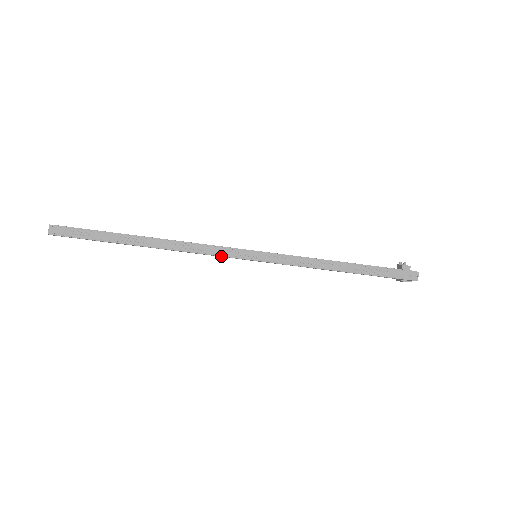
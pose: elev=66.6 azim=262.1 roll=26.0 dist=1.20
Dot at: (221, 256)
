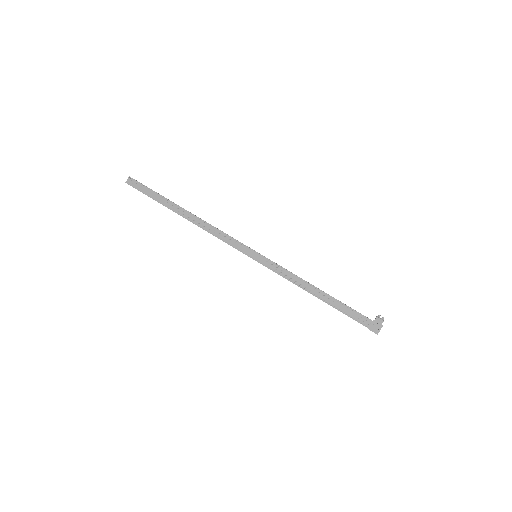
Dot at: occluded
